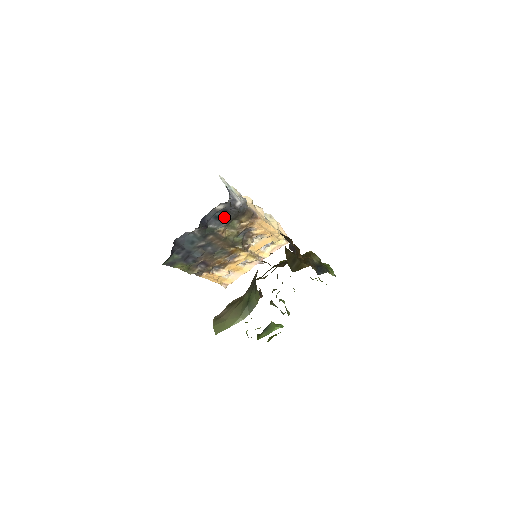
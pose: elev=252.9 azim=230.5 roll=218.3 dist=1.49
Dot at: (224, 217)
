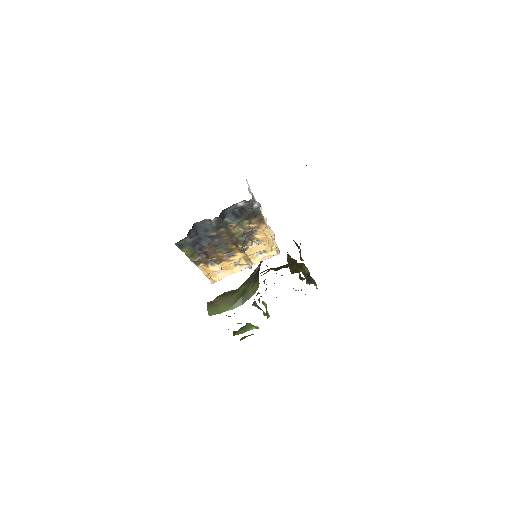
Dot at: (240, 214)
